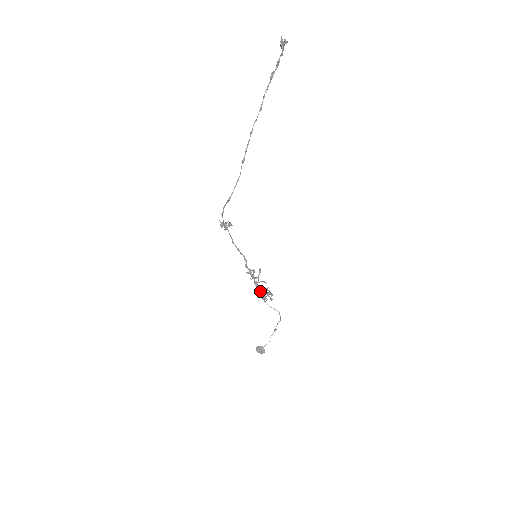
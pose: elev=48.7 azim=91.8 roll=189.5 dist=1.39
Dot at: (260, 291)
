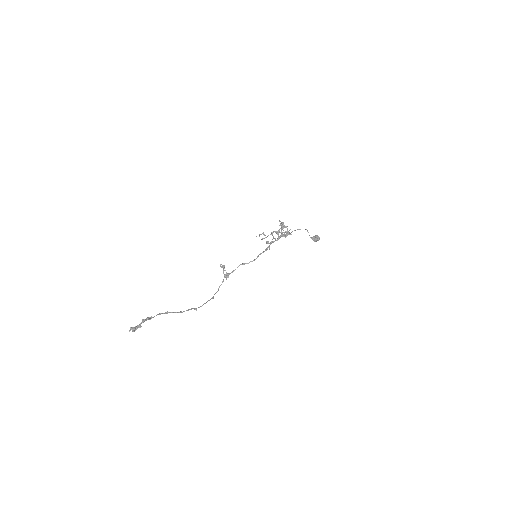
Dot at: occluded
